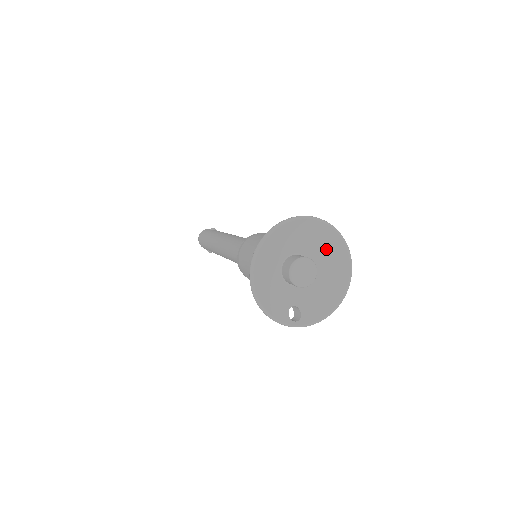
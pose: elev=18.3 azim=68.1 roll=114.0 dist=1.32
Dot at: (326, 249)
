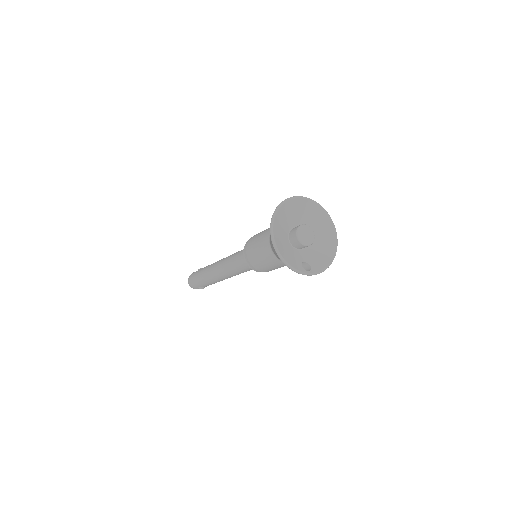
Dot at: (315, 220)
